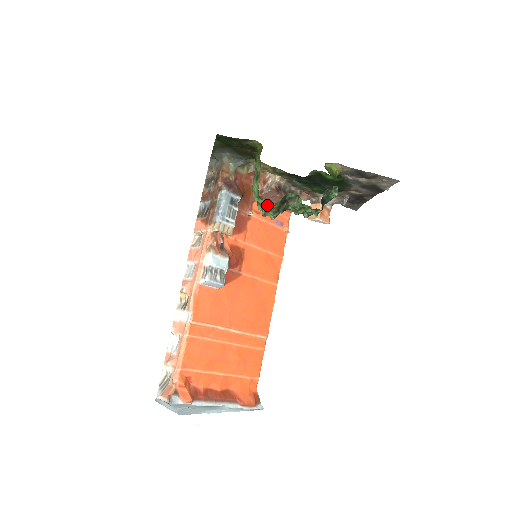
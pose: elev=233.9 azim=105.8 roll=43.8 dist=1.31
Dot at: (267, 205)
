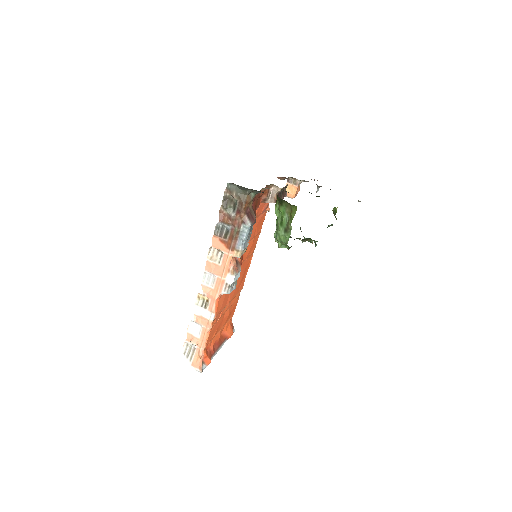
Dot at: (288, 247)
